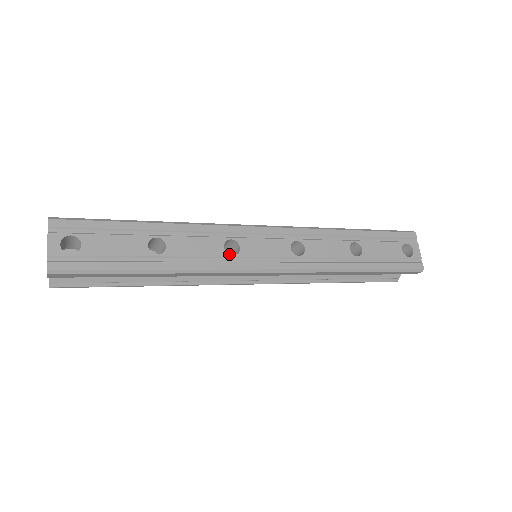
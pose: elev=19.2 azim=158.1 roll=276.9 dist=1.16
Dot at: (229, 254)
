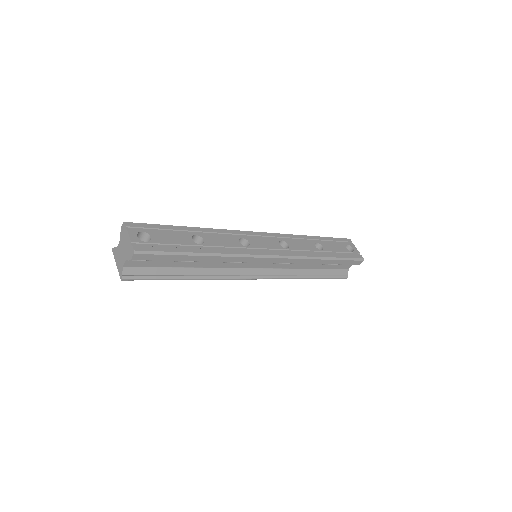
Dot at: (244, 246)
